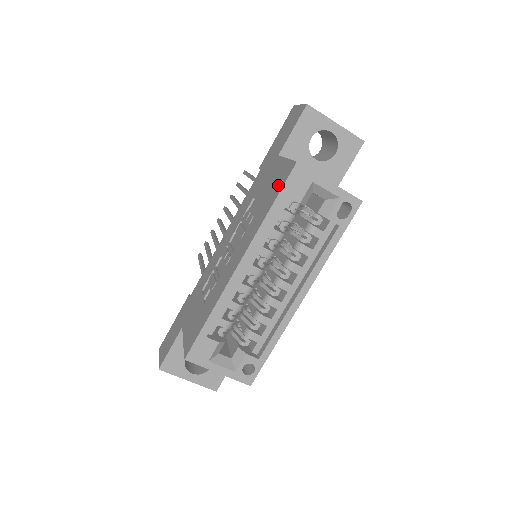
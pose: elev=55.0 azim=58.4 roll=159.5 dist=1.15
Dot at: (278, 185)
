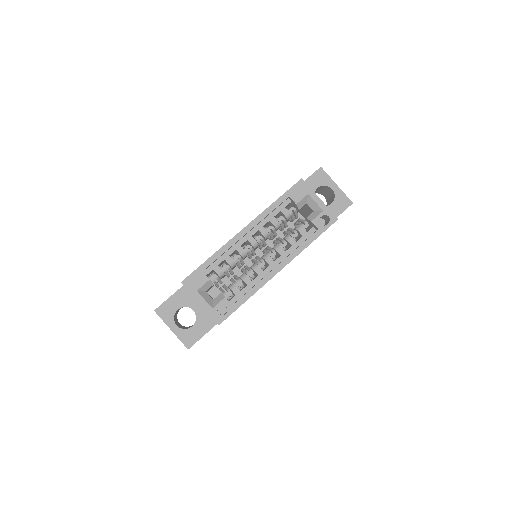
Dot at: occluded
